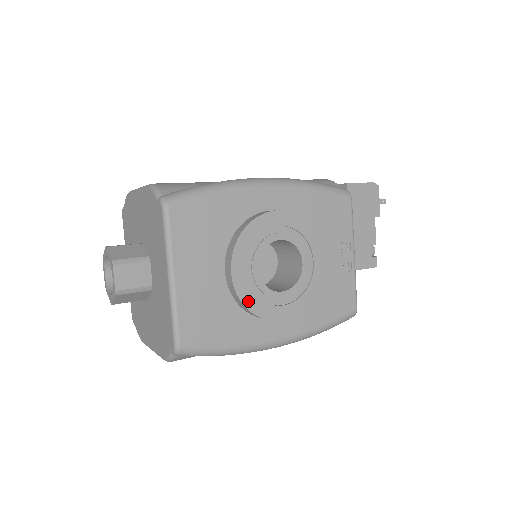
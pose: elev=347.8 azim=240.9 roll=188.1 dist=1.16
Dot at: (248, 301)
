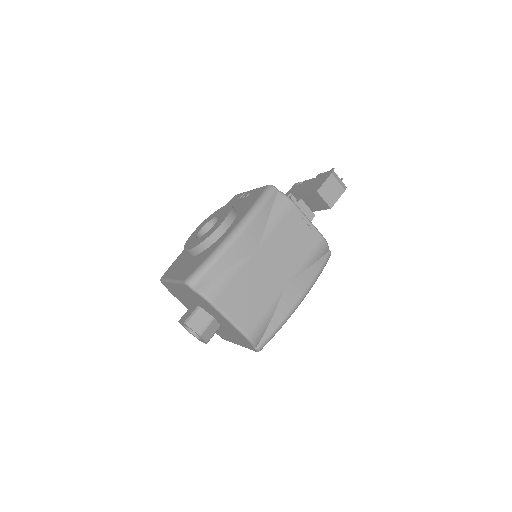
Dot at: occluded
